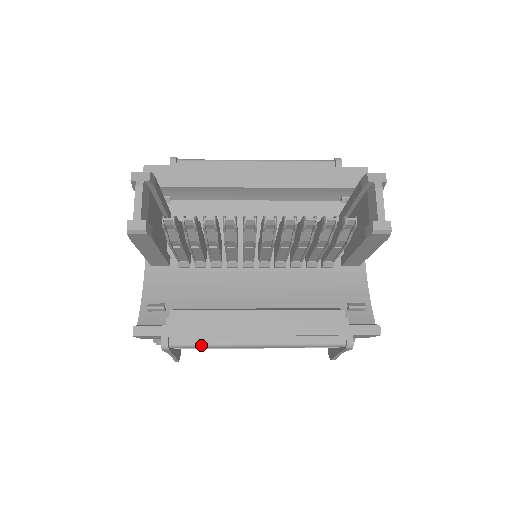
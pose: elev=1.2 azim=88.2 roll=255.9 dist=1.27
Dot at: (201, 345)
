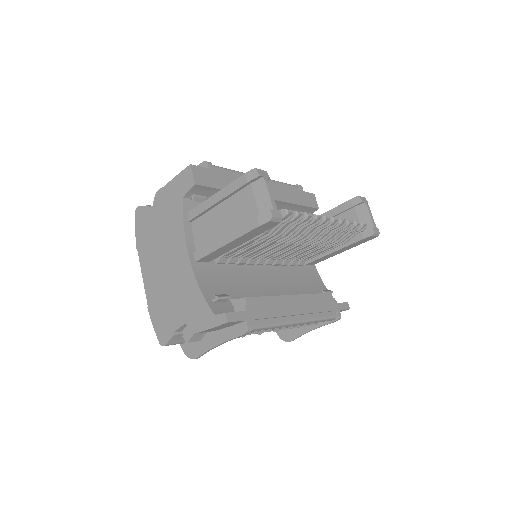
Dot at: (269, 326)
